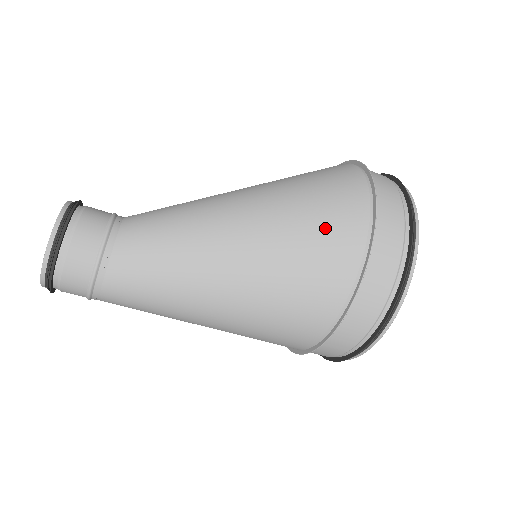
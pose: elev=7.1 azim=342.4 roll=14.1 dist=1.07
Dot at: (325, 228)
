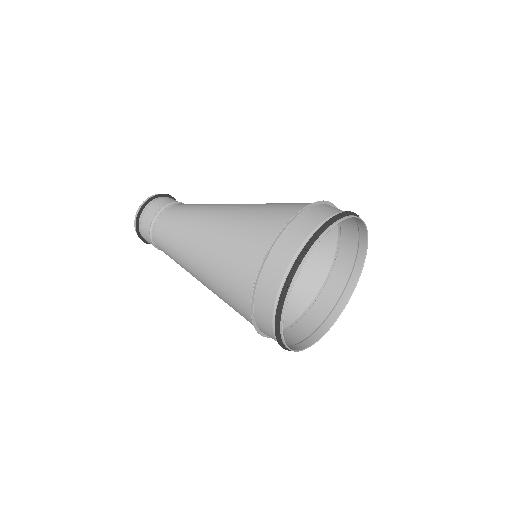
Dot at: (293, 203)
